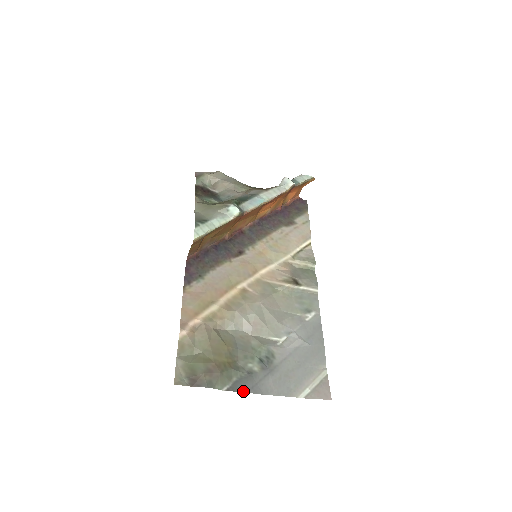
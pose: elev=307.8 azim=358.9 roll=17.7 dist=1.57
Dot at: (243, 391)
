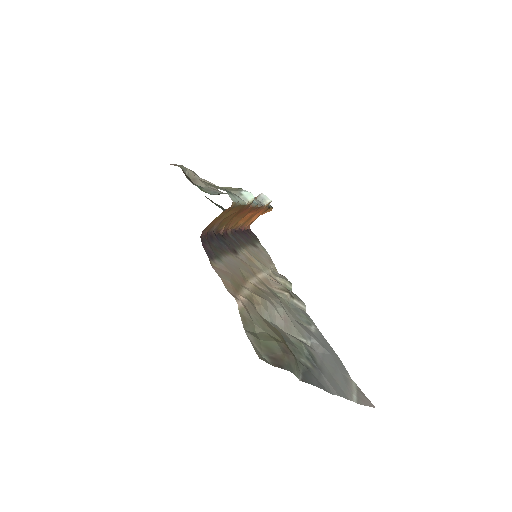
Dot at: (314, 385)
